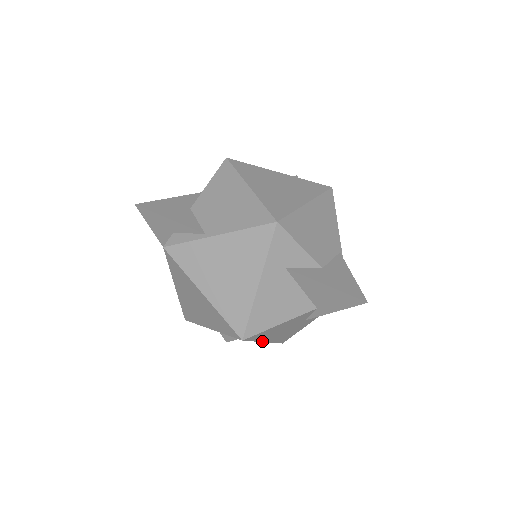
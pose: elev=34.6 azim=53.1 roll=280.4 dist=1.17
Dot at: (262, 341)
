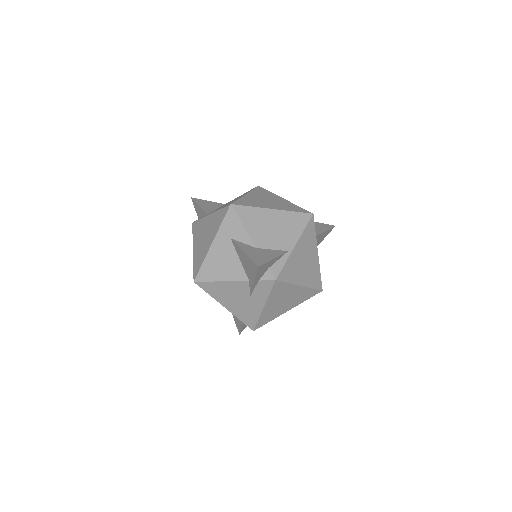
Dot at: occluded
